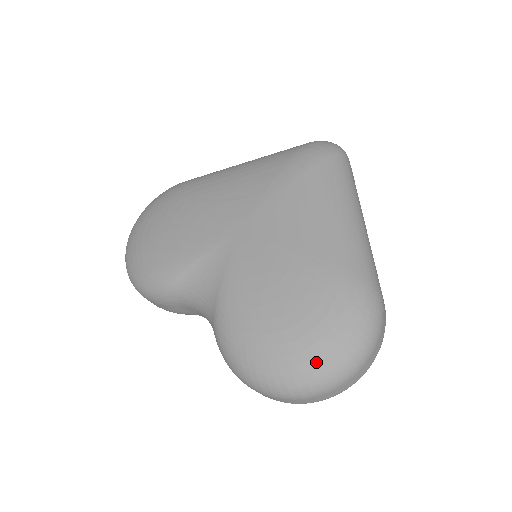
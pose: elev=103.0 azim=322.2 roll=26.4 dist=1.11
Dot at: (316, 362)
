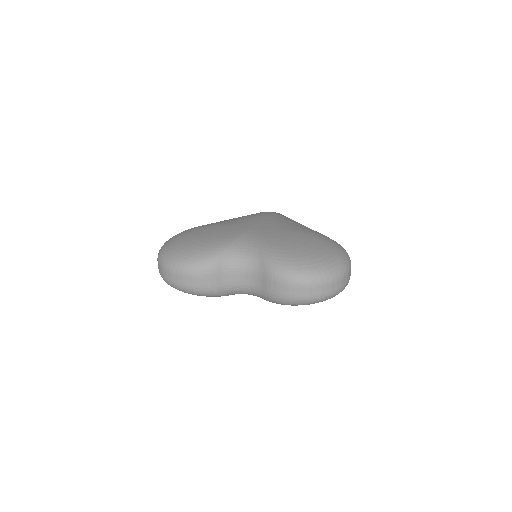
Dot at: (333, 259)
